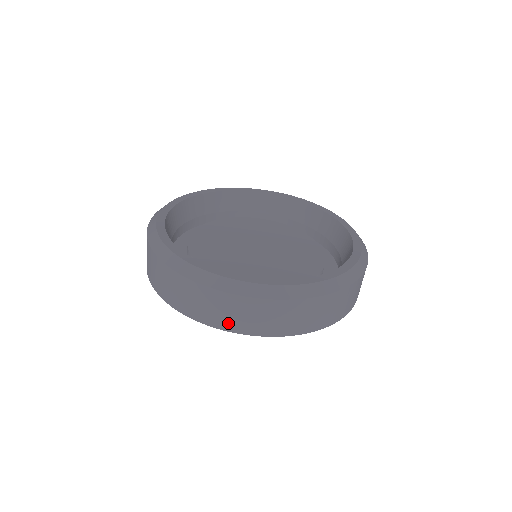
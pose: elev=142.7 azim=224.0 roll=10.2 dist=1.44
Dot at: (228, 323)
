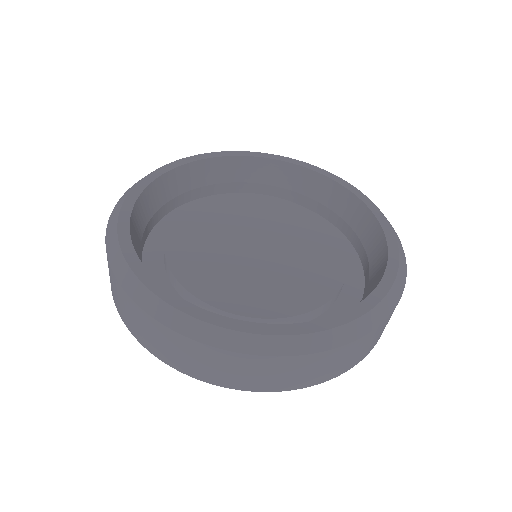
Dot at: (231, 381)
